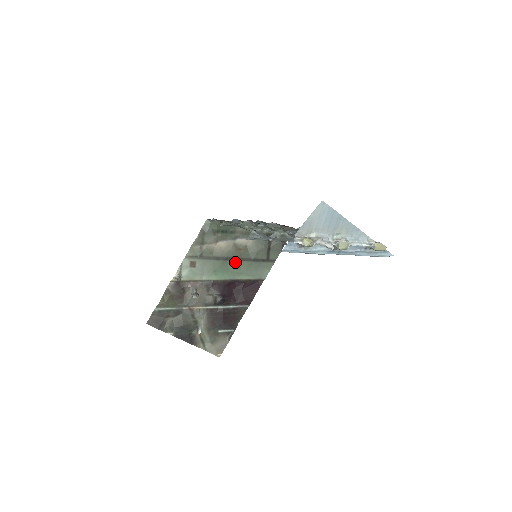
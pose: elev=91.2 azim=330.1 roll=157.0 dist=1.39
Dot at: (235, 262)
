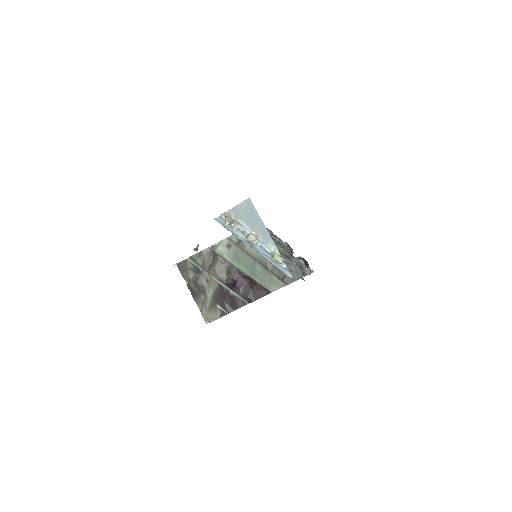
Dot at: (258, 265)
